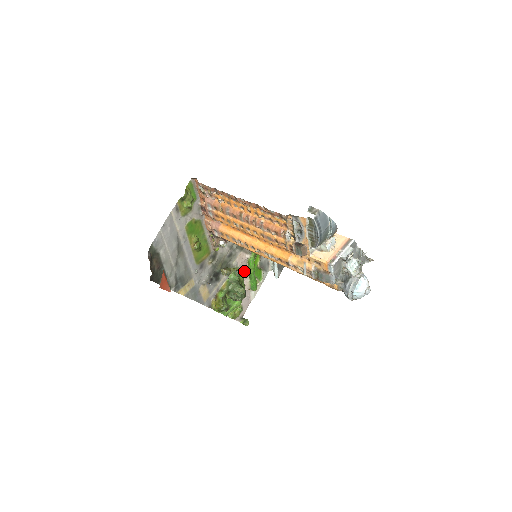
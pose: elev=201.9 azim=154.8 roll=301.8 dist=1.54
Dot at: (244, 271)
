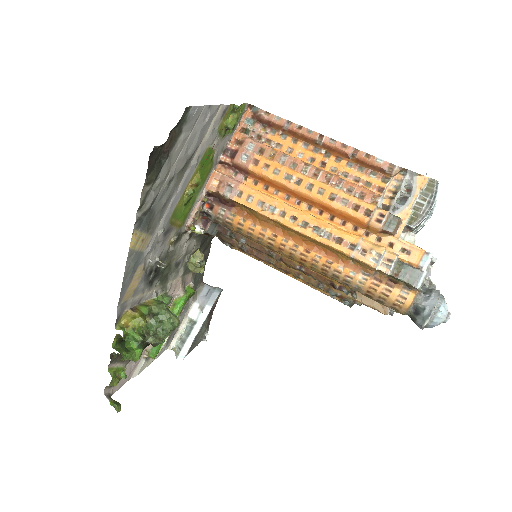
Dot at: occluded
